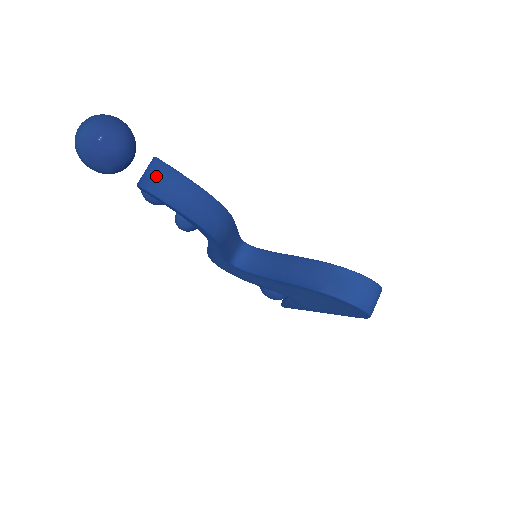
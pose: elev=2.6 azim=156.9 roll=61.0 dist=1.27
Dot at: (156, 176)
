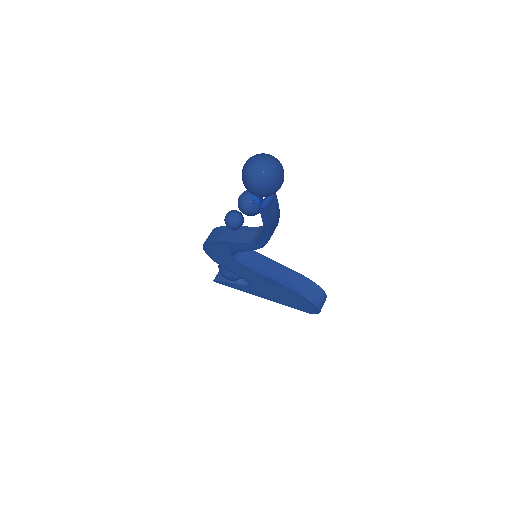
Dot at: (272, 204)
